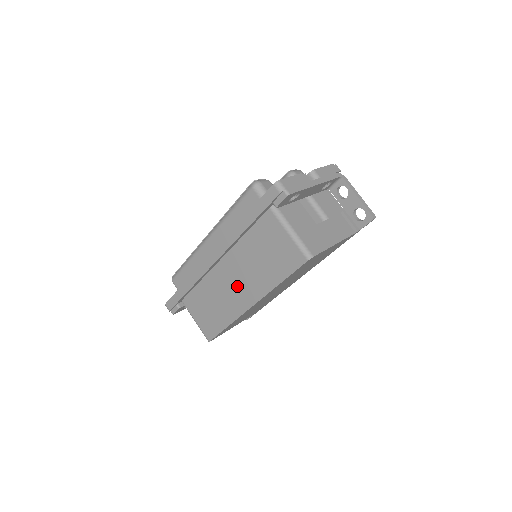
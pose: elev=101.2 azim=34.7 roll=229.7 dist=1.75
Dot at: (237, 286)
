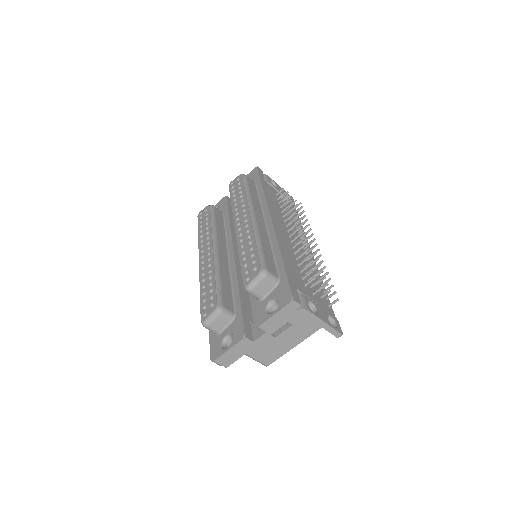
Dot at: occluded
